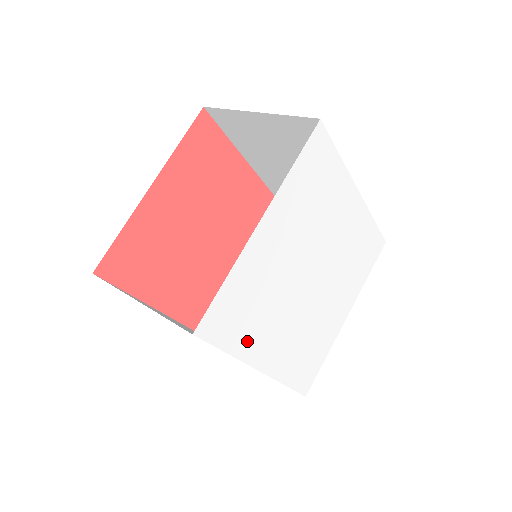
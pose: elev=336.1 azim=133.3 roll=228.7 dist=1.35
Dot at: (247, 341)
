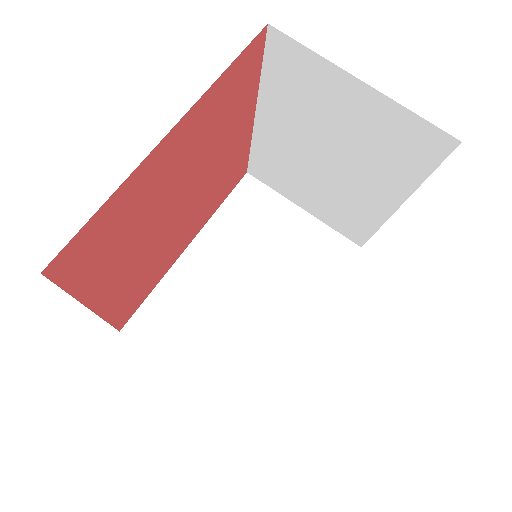
Dot at: occluded
